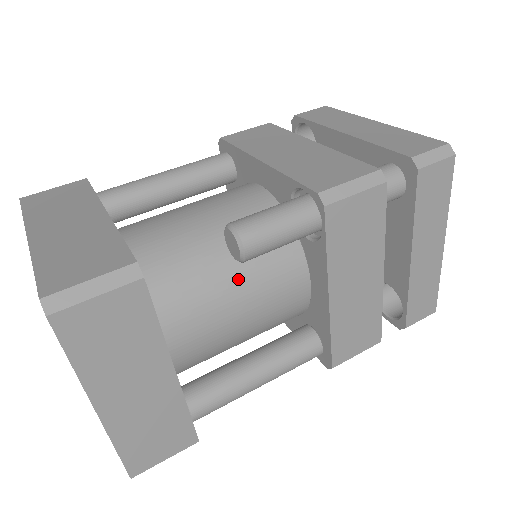
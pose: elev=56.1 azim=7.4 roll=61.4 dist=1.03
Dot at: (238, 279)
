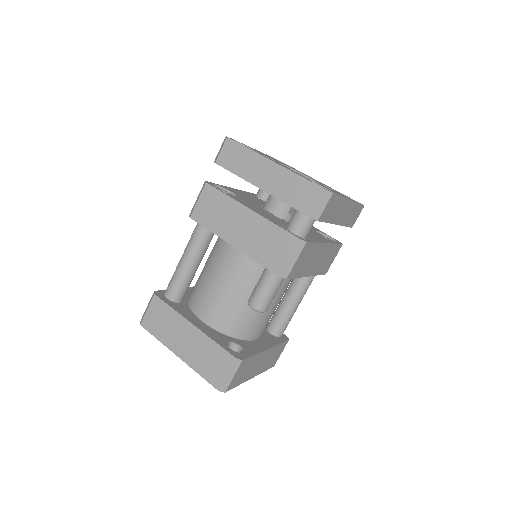
Dot at: occluded
